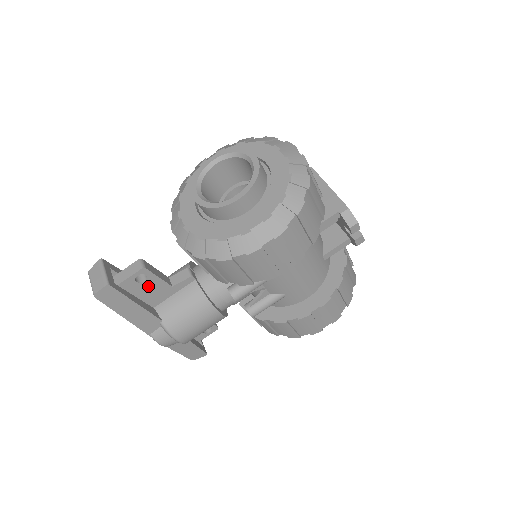
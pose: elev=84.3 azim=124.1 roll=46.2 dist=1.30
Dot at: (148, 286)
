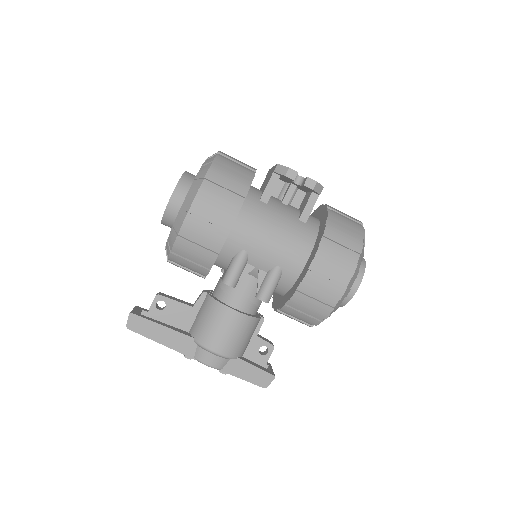
Dot at: (171, 312)
